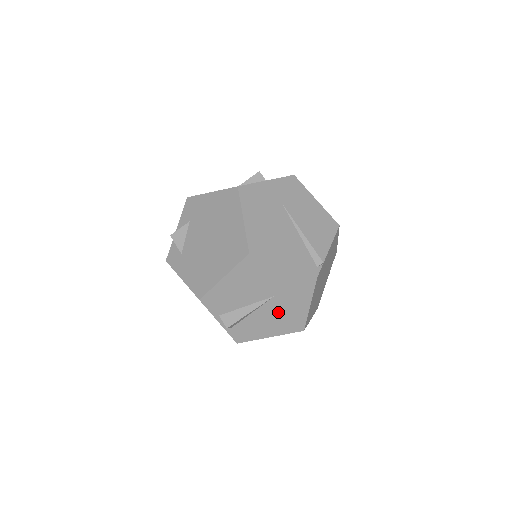
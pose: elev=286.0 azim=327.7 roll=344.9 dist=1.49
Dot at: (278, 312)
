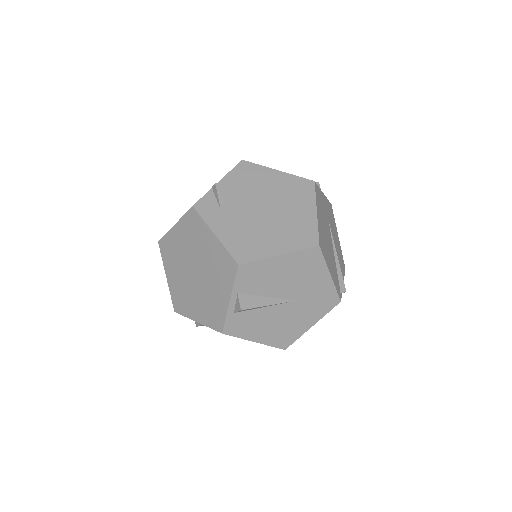
Dot at: (285, 319)
